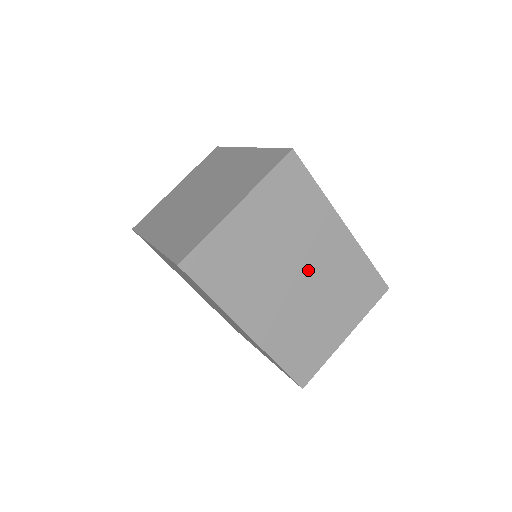
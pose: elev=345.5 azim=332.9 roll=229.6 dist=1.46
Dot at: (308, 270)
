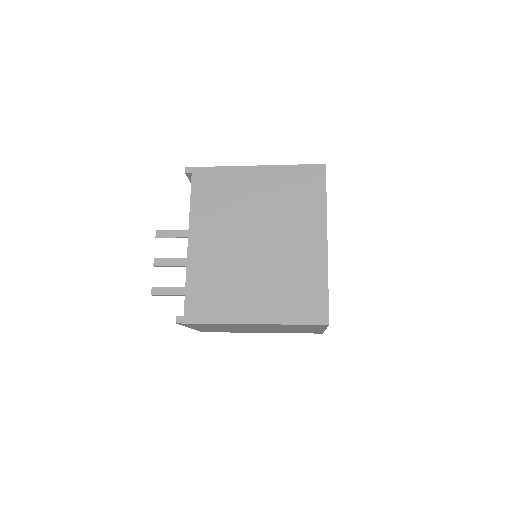
Dot at: occluded
